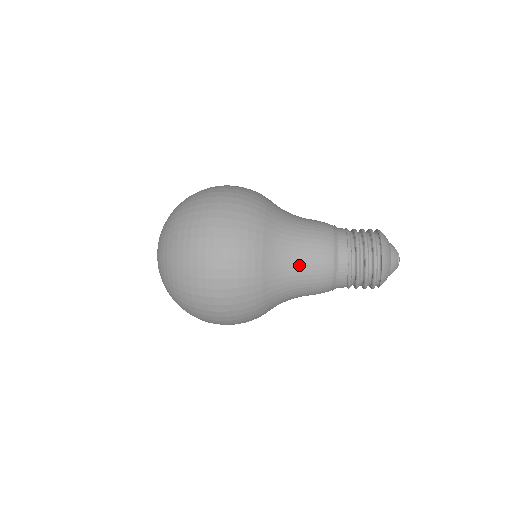
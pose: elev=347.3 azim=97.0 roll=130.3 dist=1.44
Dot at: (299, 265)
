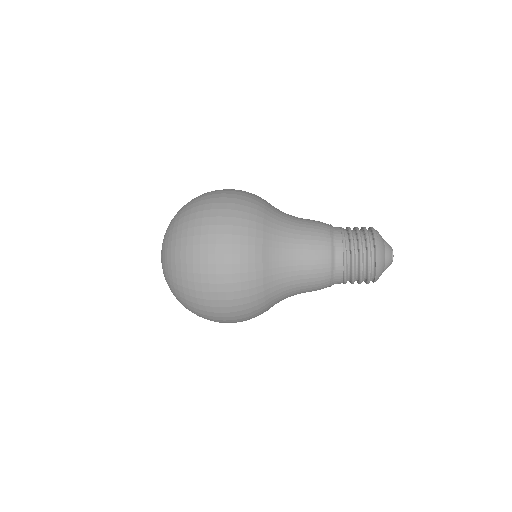
Dot at: (298, 287)
